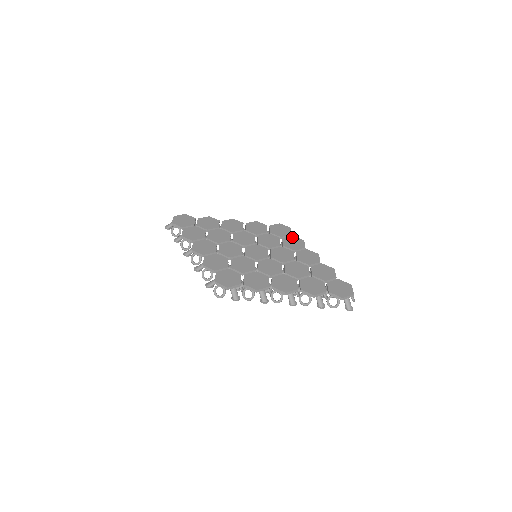
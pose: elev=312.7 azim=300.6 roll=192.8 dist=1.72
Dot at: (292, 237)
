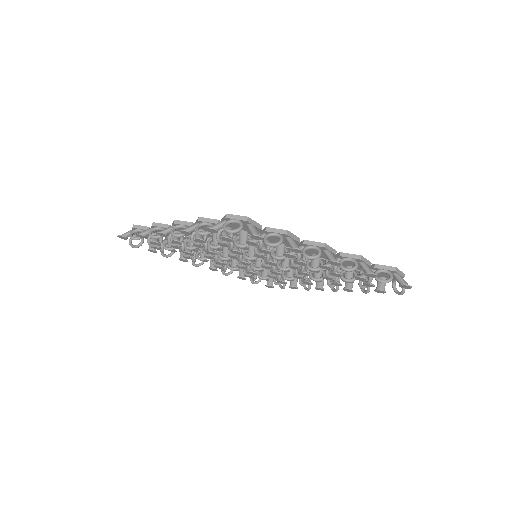
Dot at: occluded
